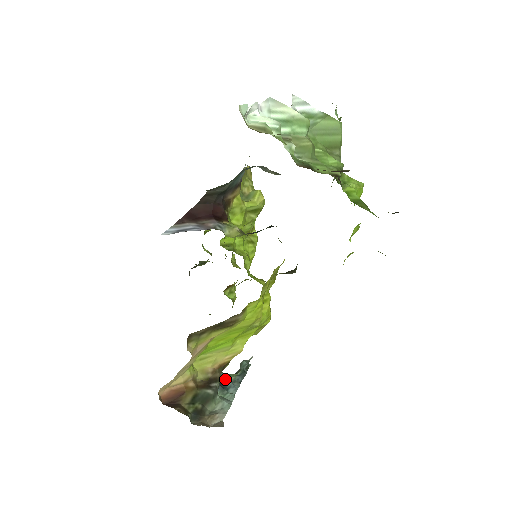
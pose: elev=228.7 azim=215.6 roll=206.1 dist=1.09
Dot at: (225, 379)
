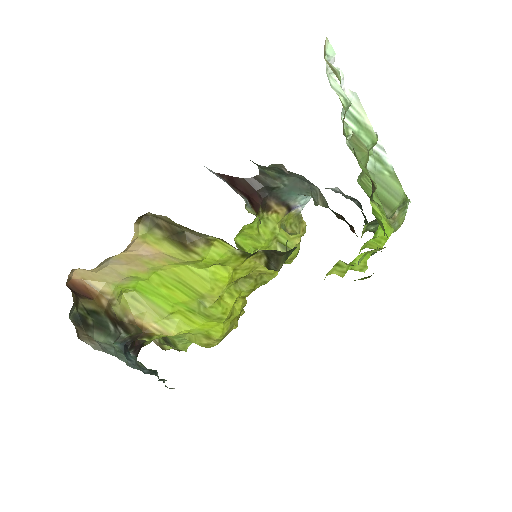
Dot at: occluded
